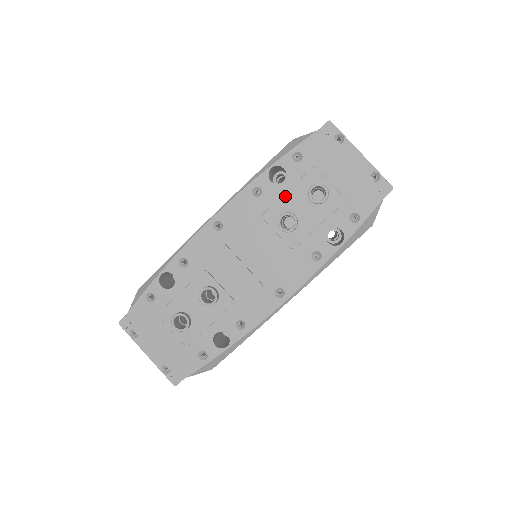
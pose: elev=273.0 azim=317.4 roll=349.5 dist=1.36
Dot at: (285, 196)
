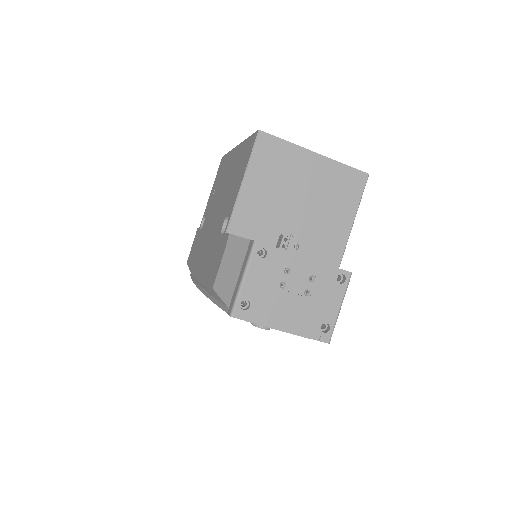
Dot at: occluded
